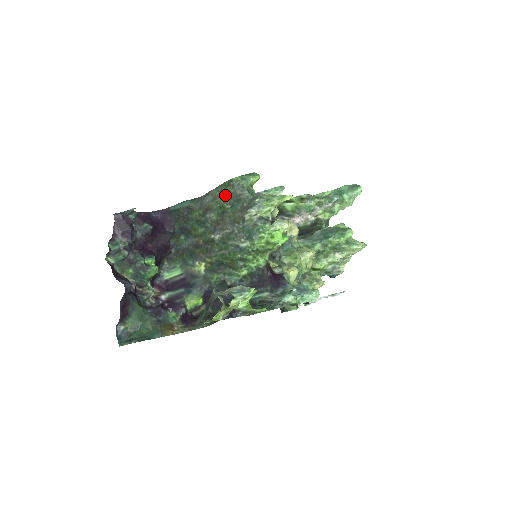
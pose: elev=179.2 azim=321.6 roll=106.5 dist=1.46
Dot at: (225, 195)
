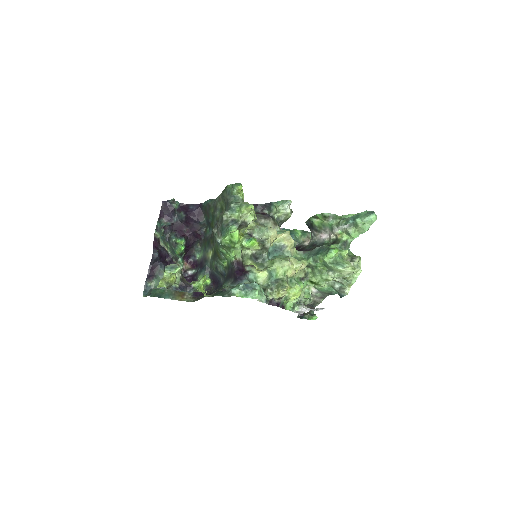
Dot at: (223, 198)
